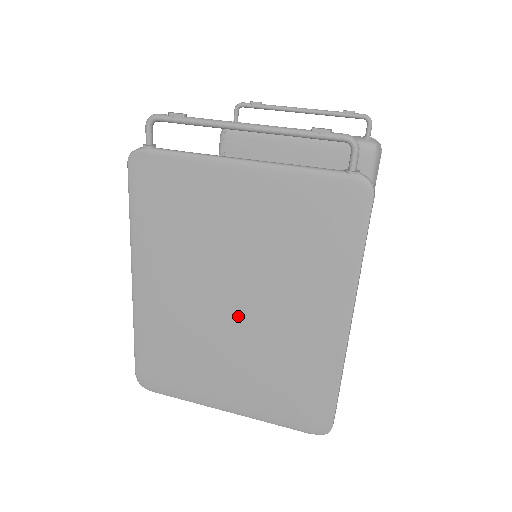
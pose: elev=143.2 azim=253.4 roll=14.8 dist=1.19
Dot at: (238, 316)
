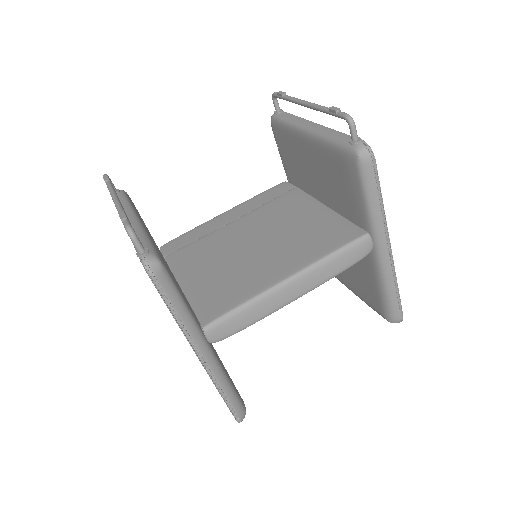
Dot at: occluded
